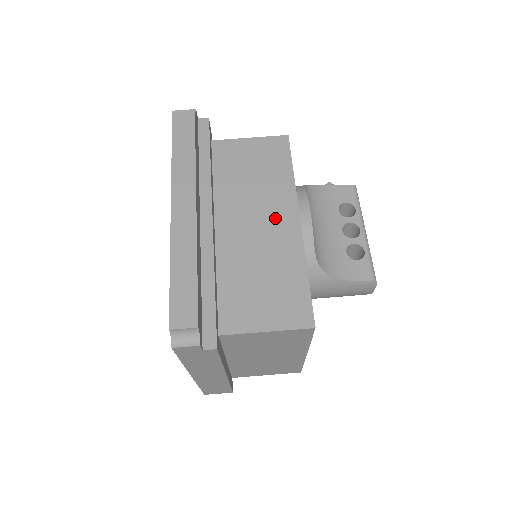
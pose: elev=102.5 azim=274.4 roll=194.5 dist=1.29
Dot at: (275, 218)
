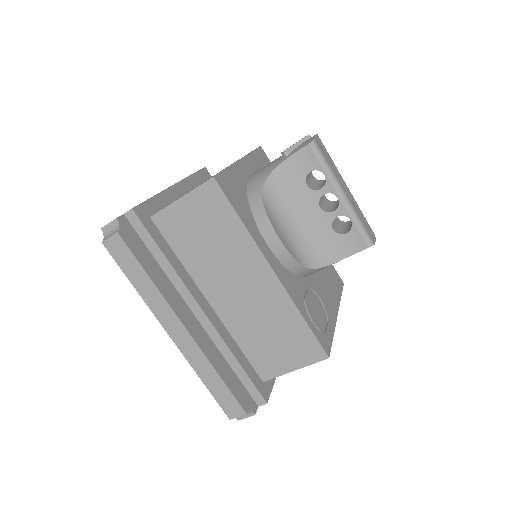
Dot at: (252, 278)
